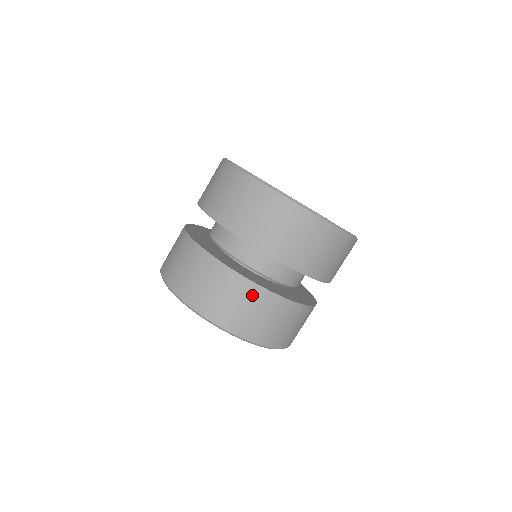
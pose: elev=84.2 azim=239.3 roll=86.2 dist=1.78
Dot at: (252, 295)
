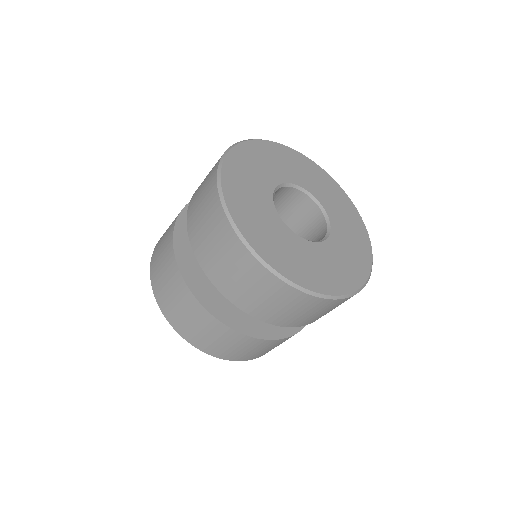
Dot at: (186, 299)
